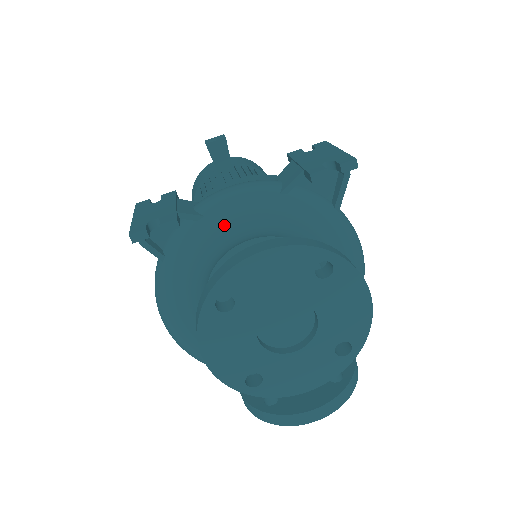
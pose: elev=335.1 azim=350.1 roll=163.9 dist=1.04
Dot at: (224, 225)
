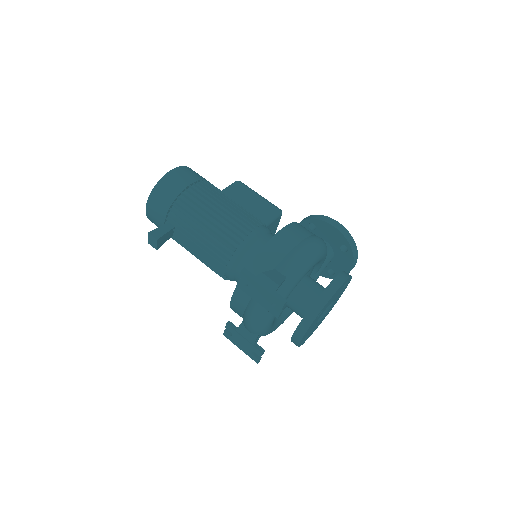
Dot at: (268, 329)
